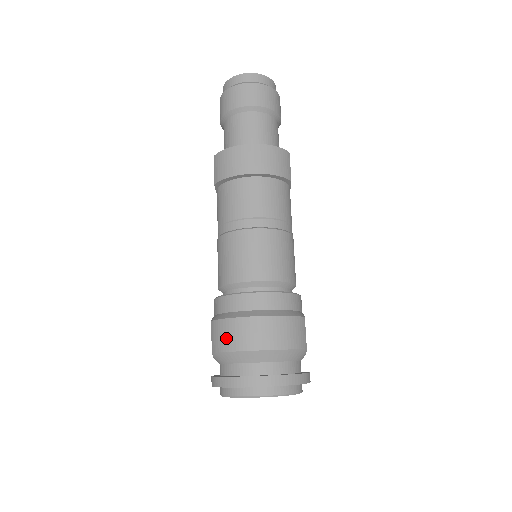
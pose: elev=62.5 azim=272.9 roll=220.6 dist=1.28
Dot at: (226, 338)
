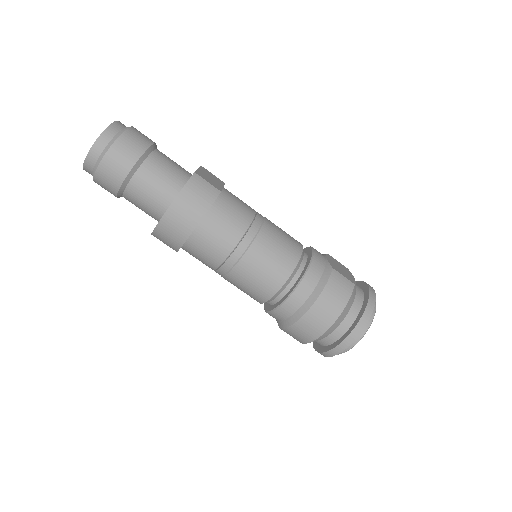
Dot at: (303, 336)
